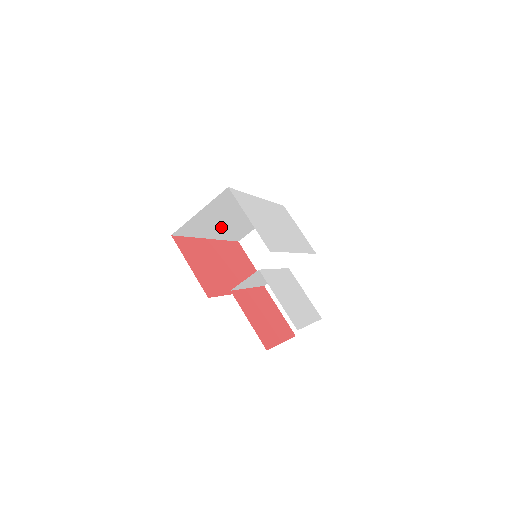
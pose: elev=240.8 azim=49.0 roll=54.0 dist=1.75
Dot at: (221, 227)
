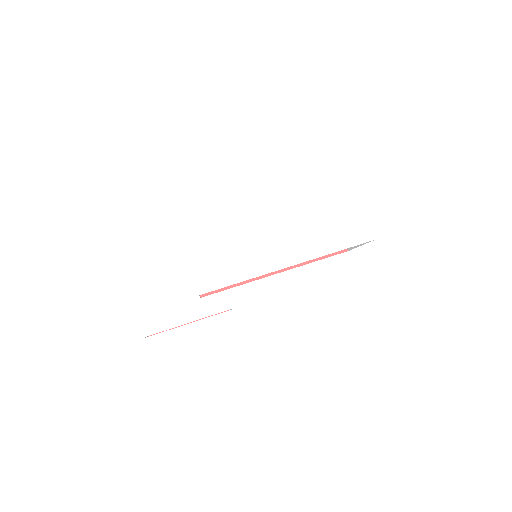
Dot at: occluded
